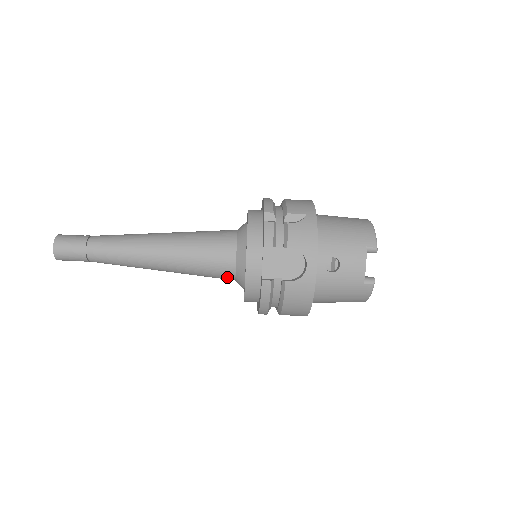
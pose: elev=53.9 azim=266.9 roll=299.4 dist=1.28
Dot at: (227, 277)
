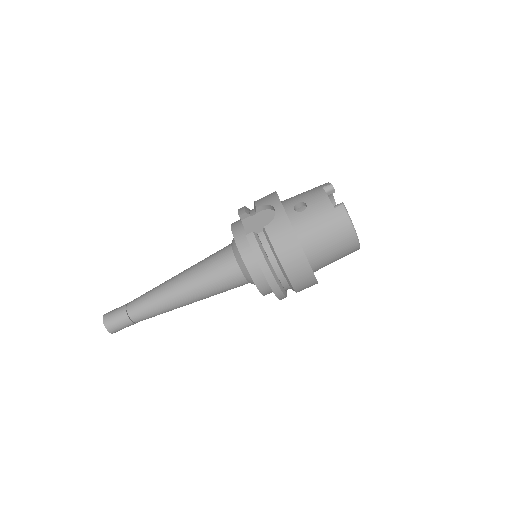
Dot at: (234, 273)
